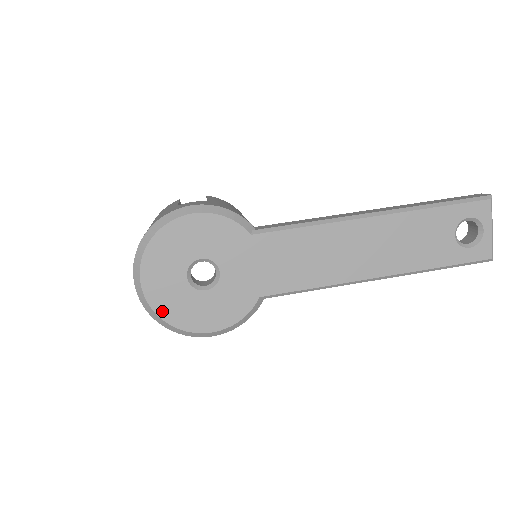
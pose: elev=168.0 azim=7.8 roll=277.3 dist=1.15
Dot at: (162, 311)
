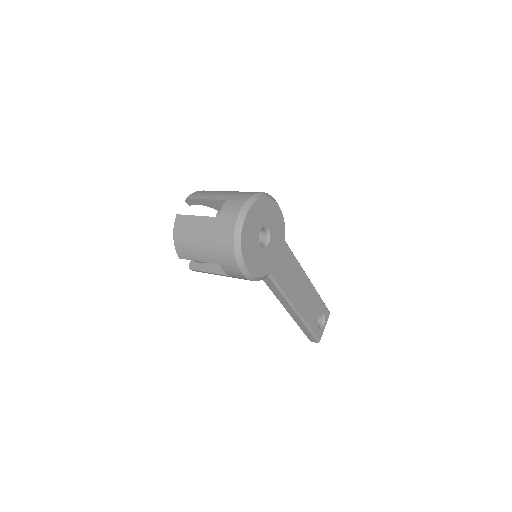
Dot at: (244, 235)
